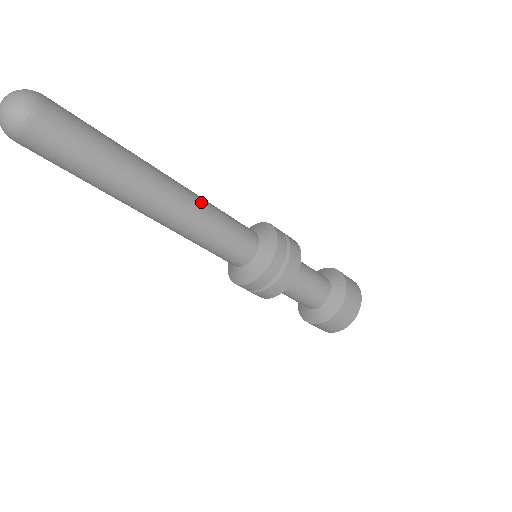
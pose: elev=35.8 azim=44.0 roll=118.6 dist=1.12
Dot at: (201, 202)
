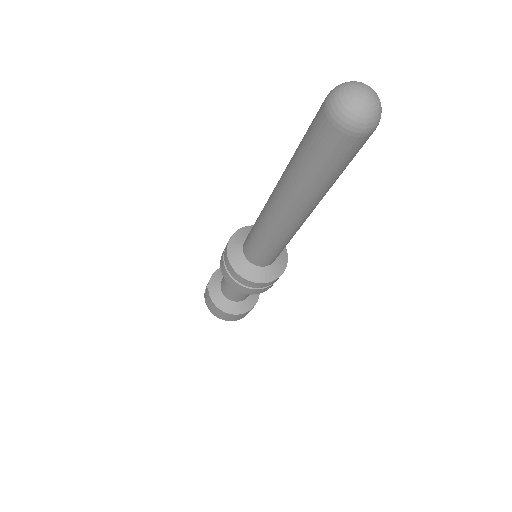
Dot at: occluded
